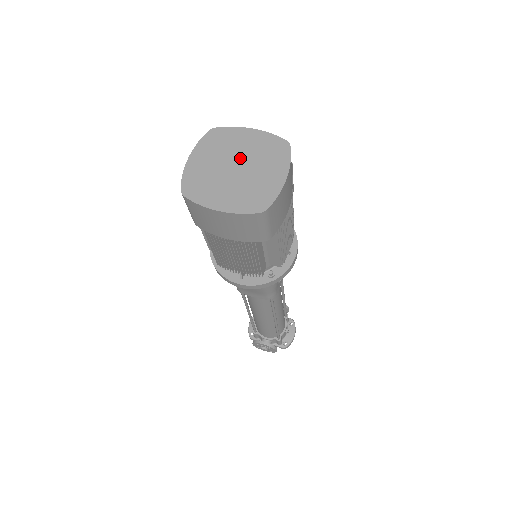
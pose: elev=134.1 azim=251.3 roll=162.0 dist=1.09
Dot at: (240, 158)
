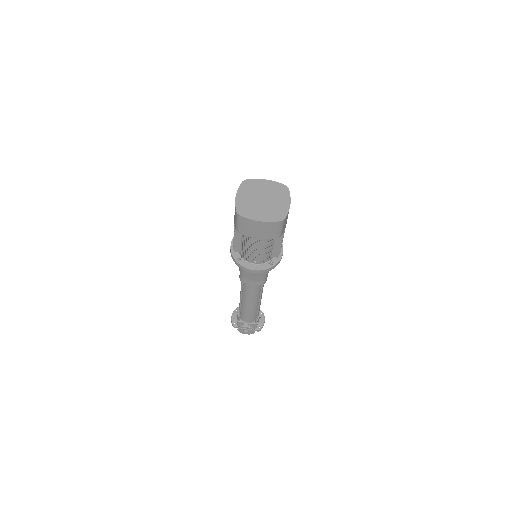
Dot at: (264, 195)
